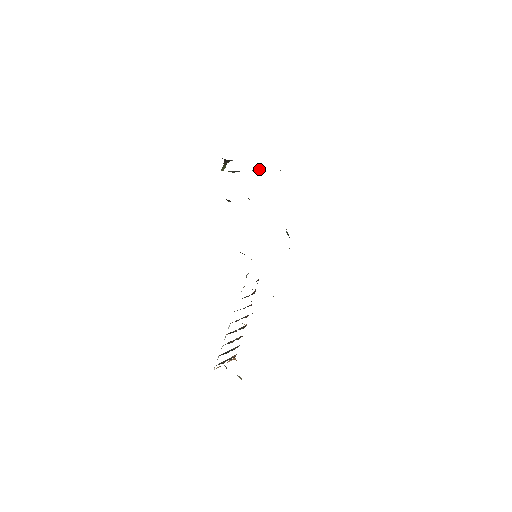
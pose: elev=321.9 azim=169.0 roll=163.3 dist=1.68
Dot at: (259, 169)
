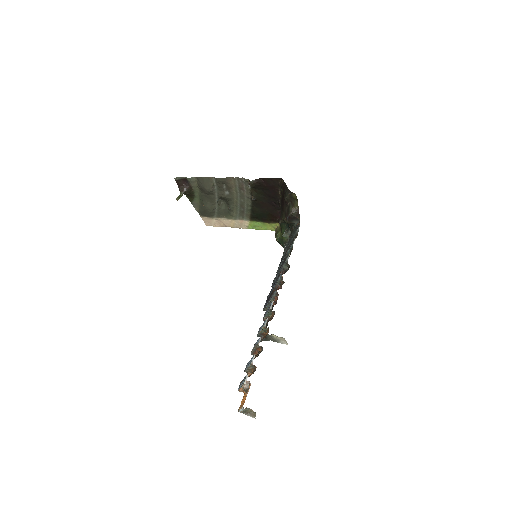
Dot at: (220, 202)
